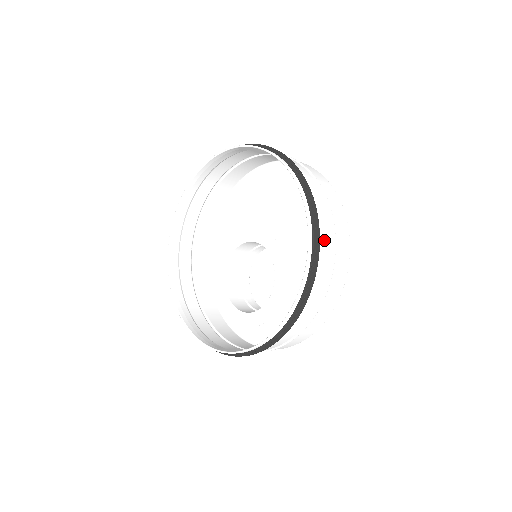
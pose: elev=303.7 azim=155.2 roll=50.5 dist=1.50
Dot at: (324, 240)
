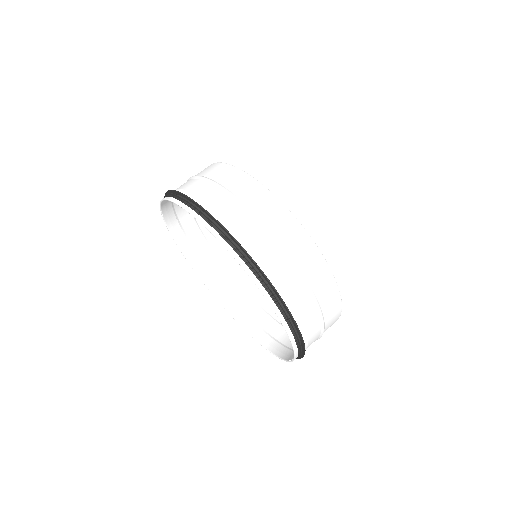
Dot at: (307, 323)
